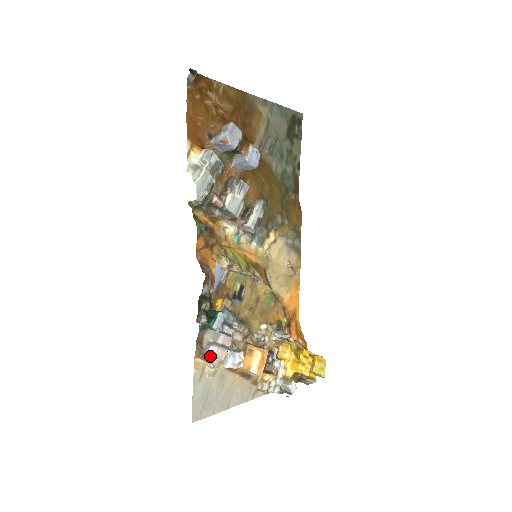
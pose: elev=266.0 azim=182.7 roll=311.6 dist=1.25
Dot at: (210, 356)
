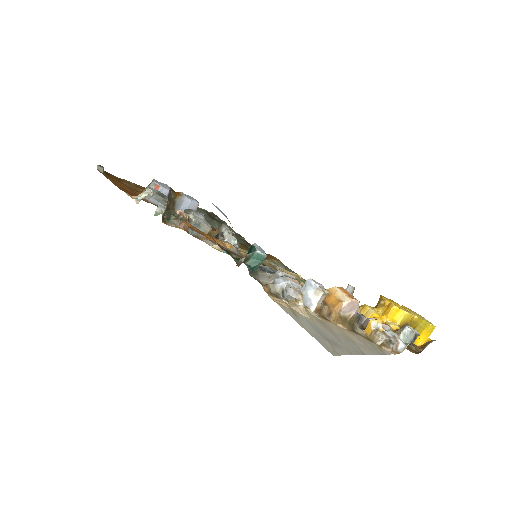
Dot at: (283, 287)
